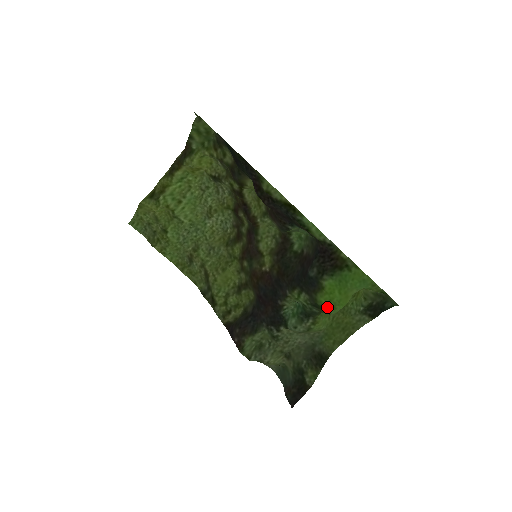
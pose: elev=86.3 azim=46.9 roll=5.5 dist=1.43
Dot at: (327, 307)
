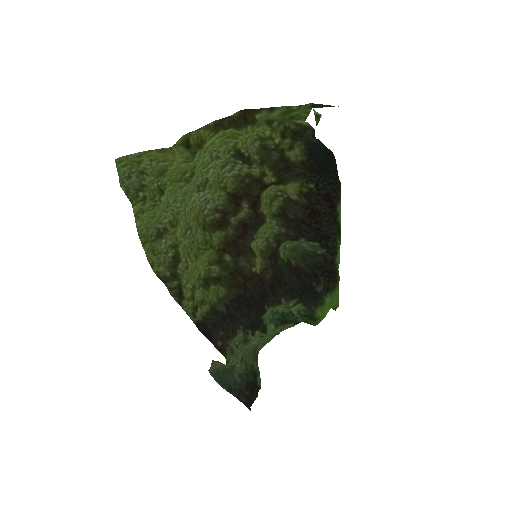
Dot at: (320, 320)
